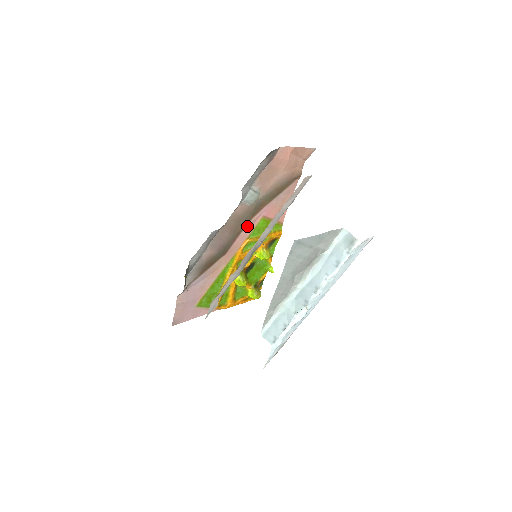
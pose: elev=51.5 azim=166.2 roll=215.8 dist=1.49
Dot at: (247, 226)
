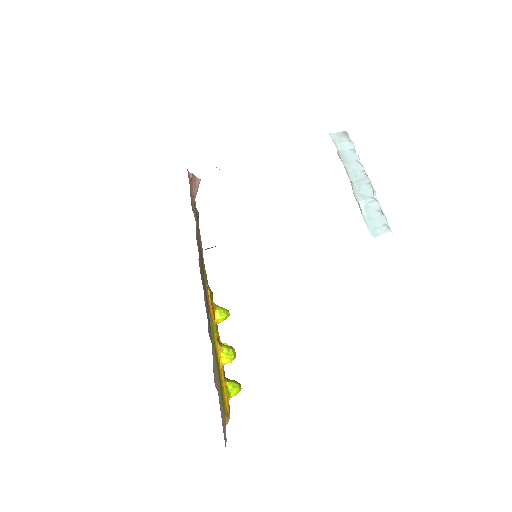
Dot at: (203, 267)
